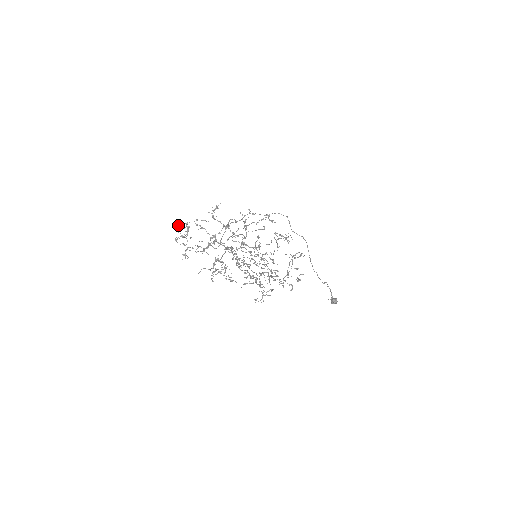
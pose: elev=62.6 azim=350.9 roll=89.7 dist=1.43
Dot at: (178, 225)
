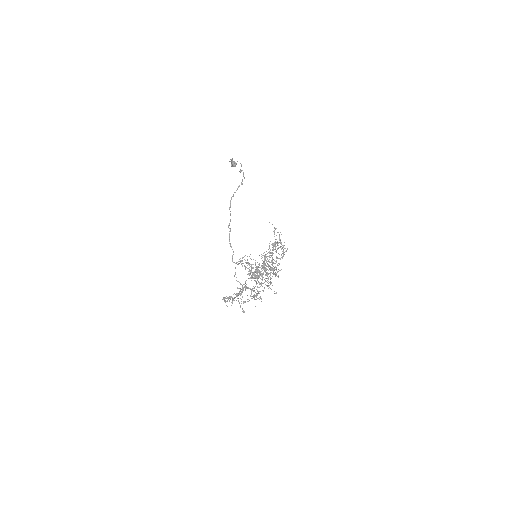
Dot at: (242, 309)
